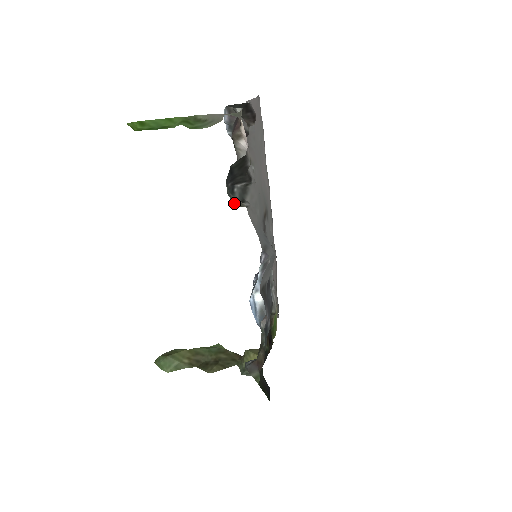
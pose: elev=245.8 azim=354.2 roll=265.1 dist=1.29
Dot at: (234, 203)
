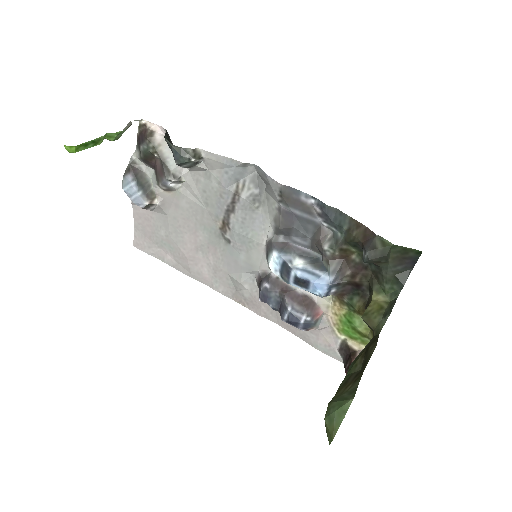
Dot at: (192, 158)
